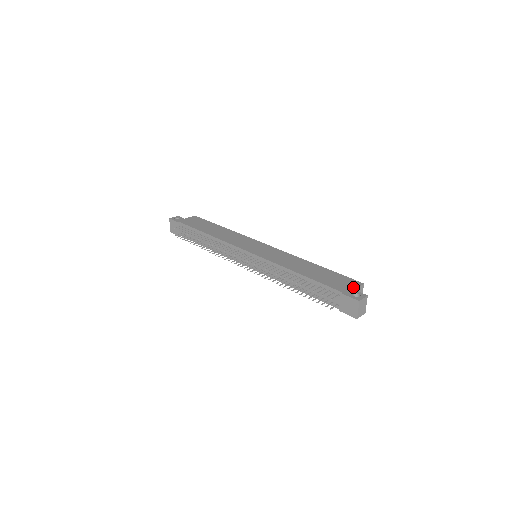
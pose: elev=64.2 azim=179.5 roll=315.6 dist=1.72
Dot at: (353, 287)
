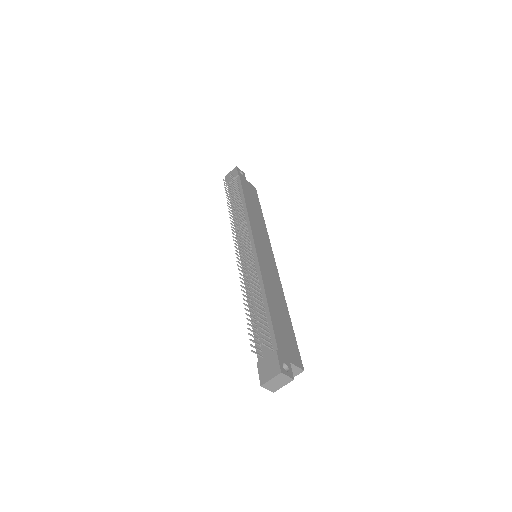
Dot at: (292, 360)
